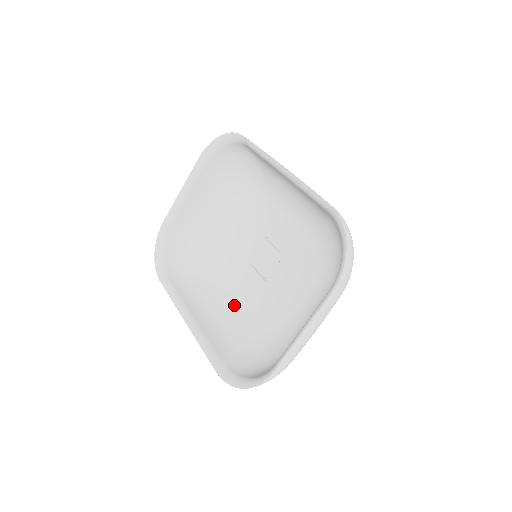
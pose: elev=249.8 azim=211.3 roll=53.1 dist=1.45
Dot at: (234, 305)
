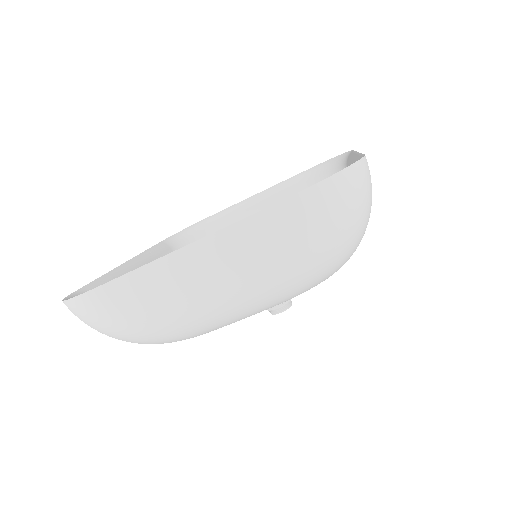
Dot at: occluded
